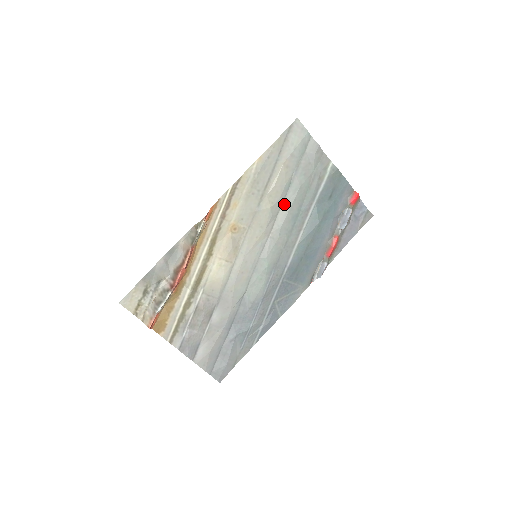
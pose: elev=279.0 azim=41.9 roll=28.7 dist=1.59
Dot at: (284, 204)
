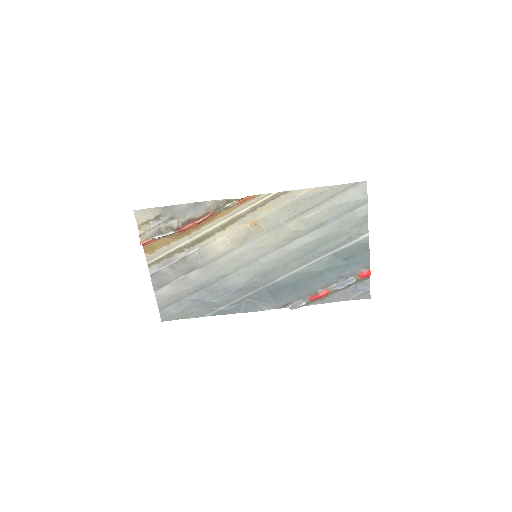
Dot at: (307, 236)
